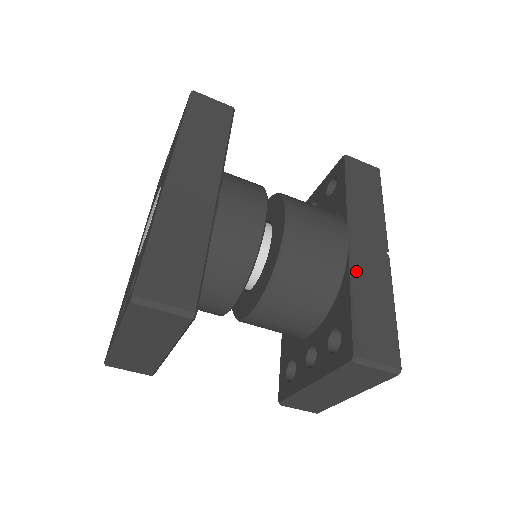
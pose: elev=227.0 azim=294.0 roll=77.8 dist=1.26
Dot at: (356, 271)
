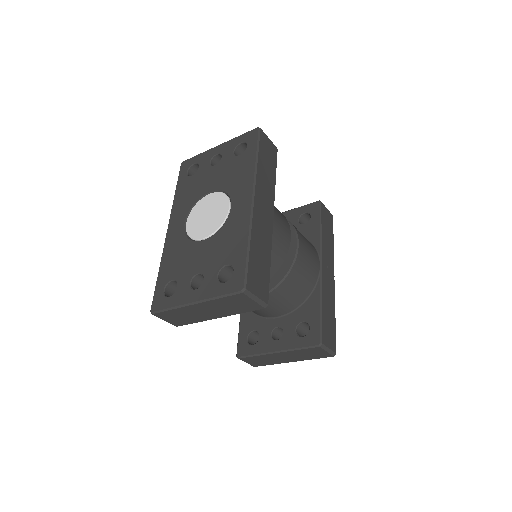
Dot at: (323, 288)
